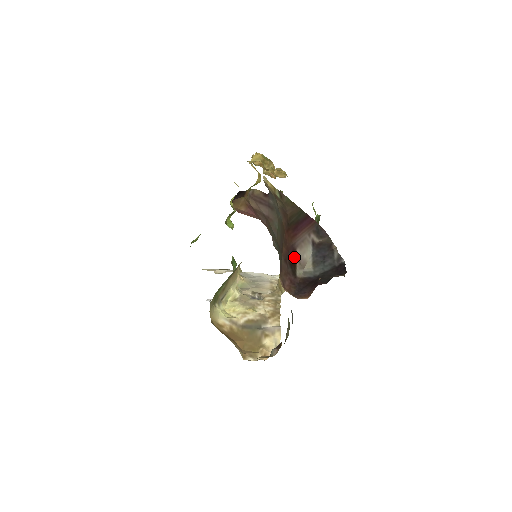
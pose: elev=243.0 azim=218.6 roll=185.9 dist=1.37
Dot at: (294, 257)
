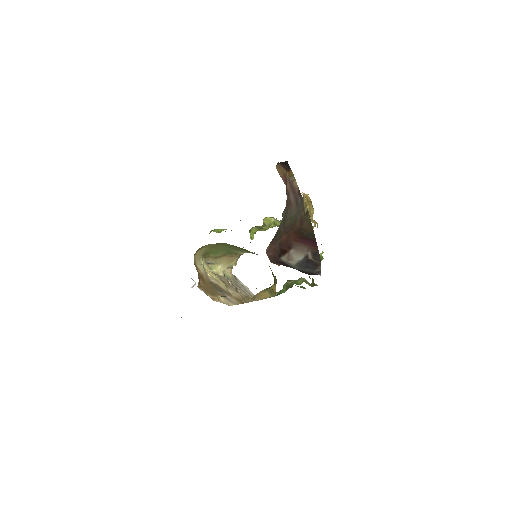
Dot at: (287, 250)
